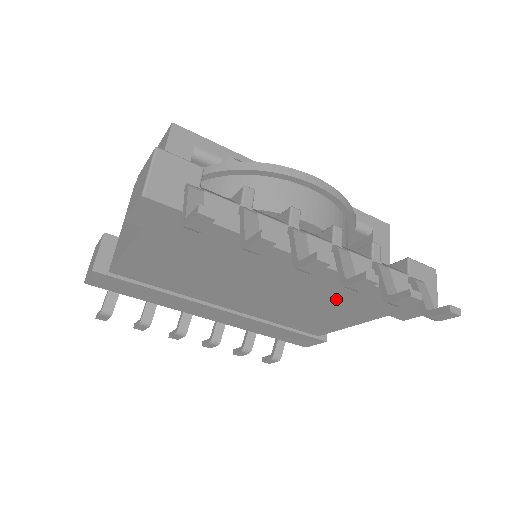
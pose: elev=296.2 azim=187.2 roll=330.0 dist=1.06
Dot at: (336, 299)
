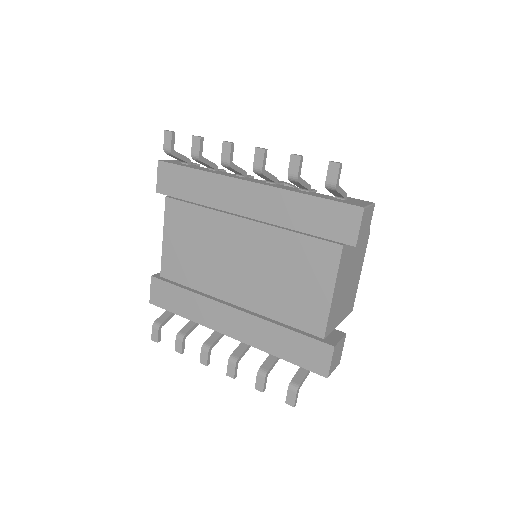
Dot at: (292, 237)
